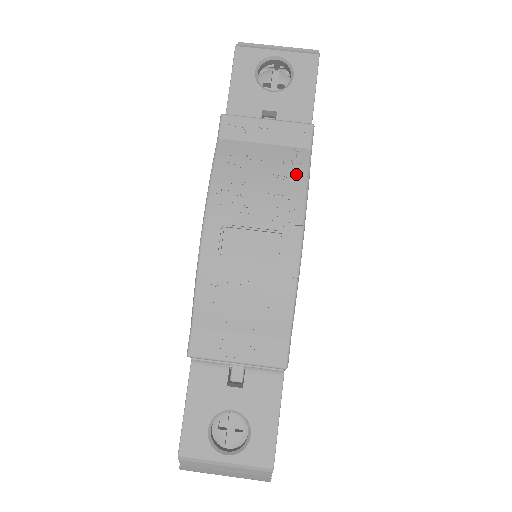
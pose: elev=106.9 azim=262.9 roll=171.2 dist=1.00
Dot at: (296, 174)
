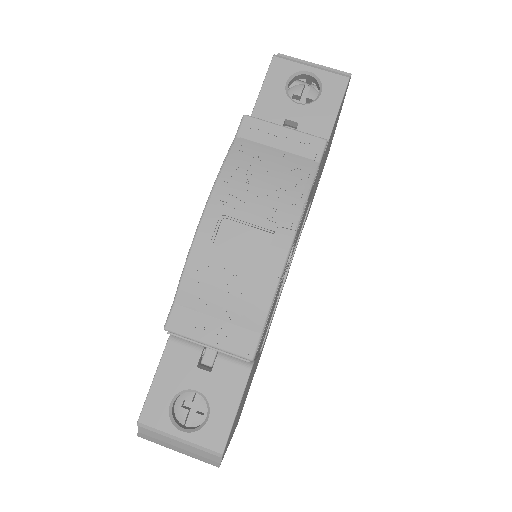
Dot at: (300, 182)
